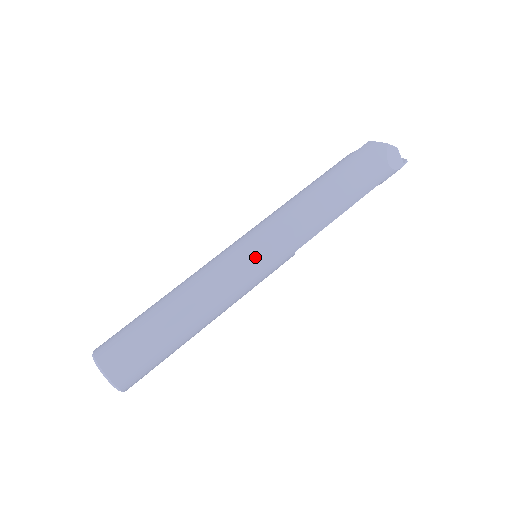
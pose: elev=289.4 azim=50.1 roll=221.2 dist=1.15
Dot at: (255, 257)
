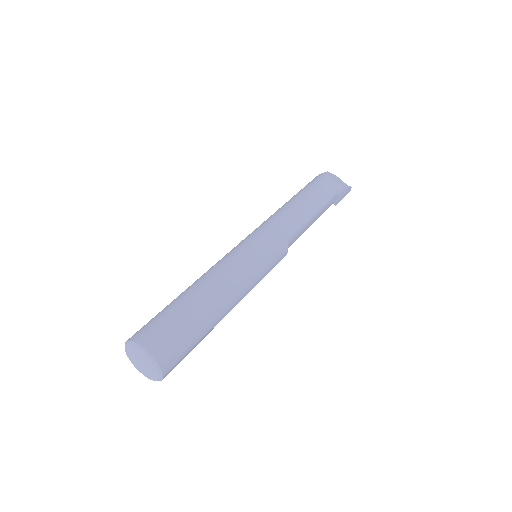
Dot at: (253, 244)
